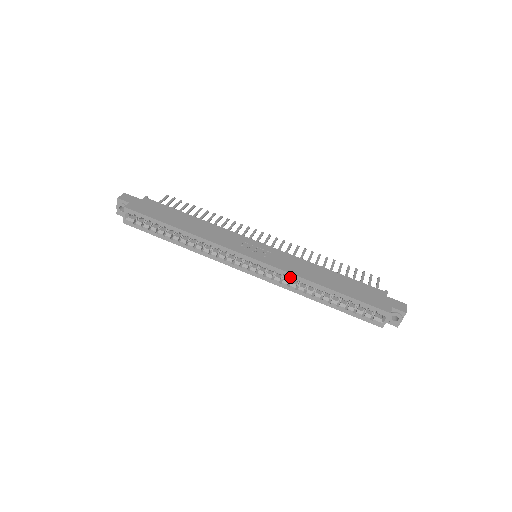
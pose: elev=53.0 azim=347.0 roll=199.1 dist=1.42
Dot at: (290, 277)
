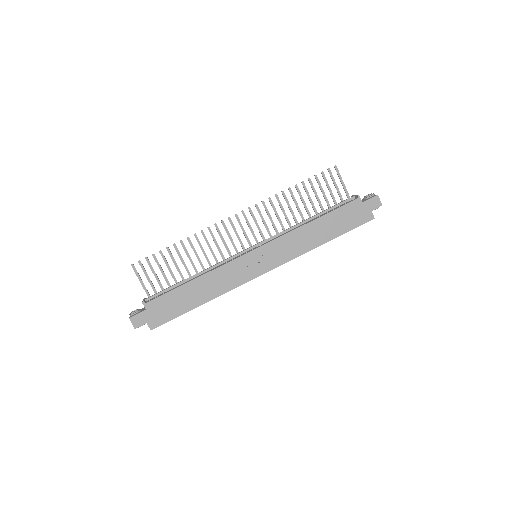
Dot at: occluded
